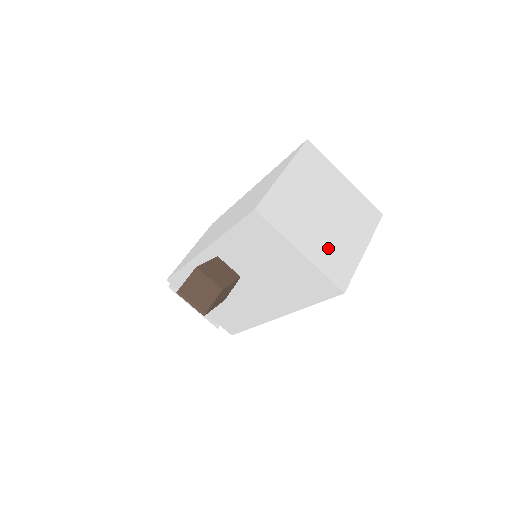
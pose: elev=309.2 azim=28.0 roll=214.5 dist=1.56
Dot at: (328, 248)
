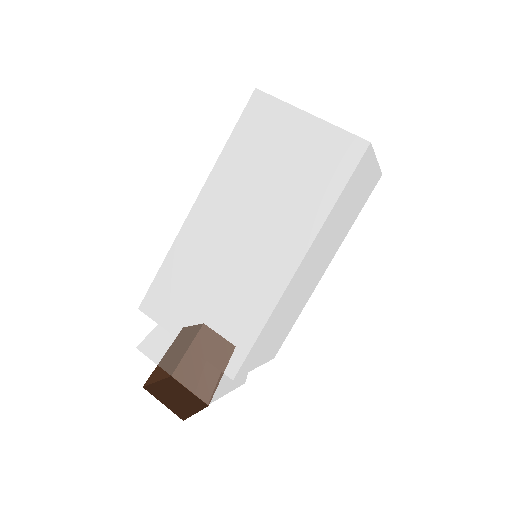
Dot at: occluded
